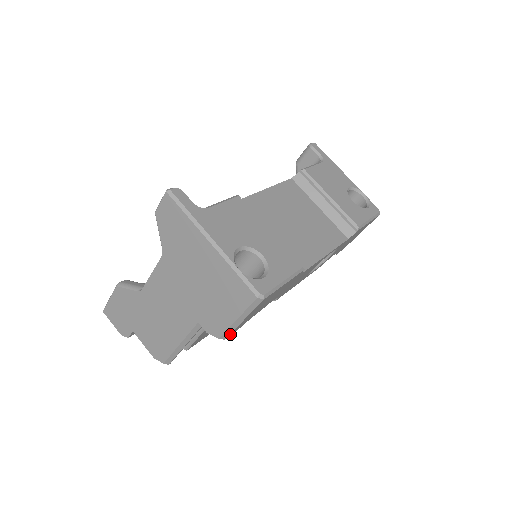
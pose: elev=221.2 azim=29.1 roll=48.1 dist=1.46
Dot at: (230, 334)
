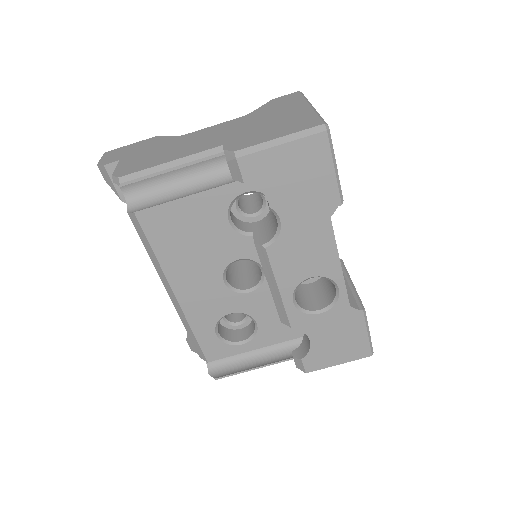
Dot at: (246, 159)
